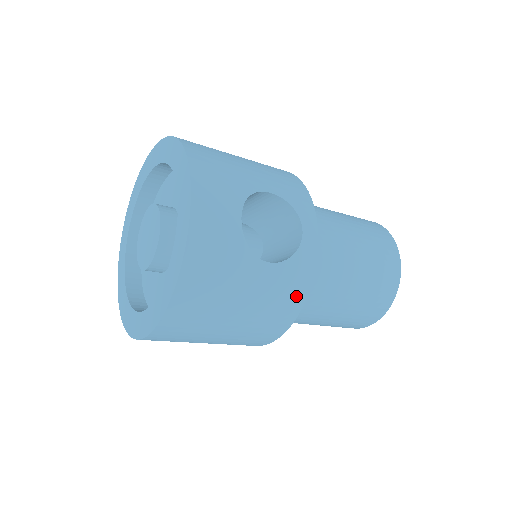
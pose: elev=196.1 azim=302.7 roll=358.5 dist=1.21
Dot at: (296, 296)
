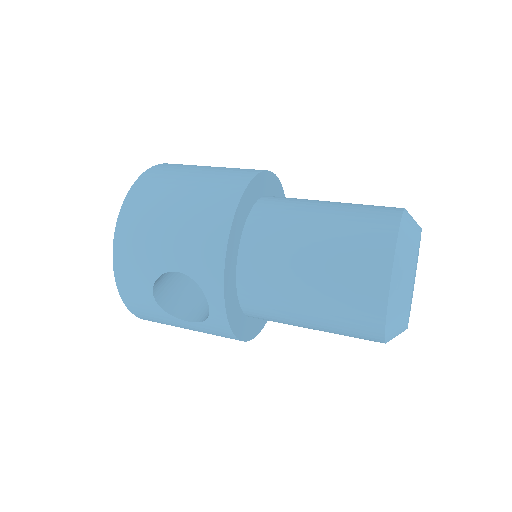
Dot at: (229, 337)
